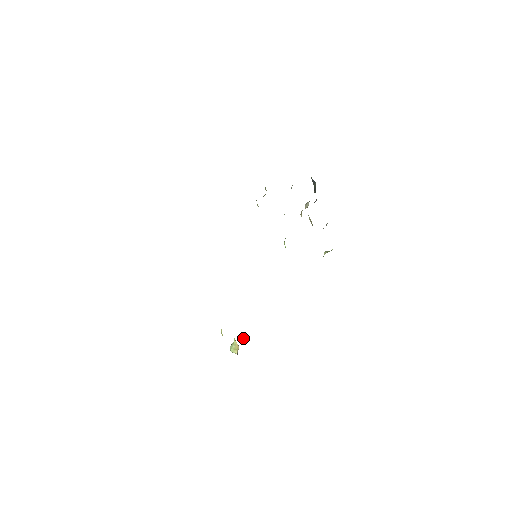
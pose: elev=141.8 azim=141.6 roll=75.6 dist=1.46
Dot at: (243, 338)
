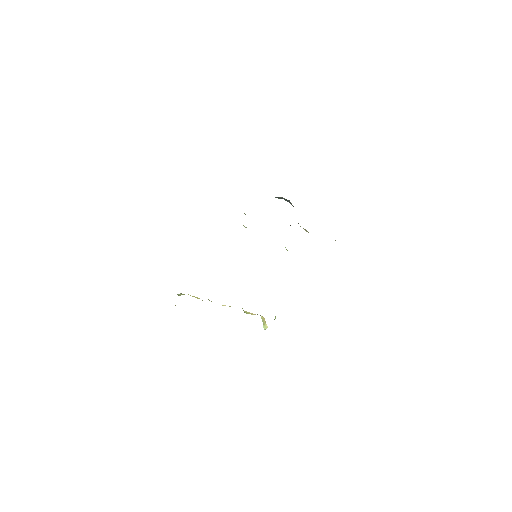
Dot at: (274, 319)
